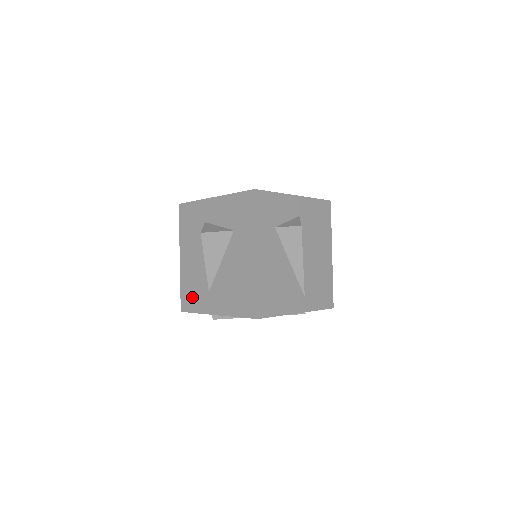
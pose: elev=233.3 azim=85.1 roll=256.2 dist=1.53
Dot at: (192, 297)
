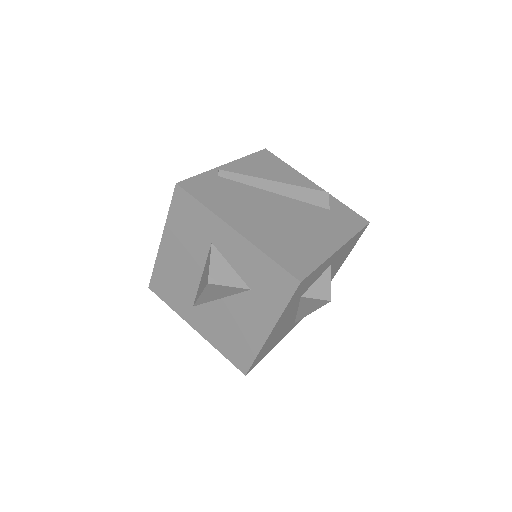
Dot at: (168, 291)
